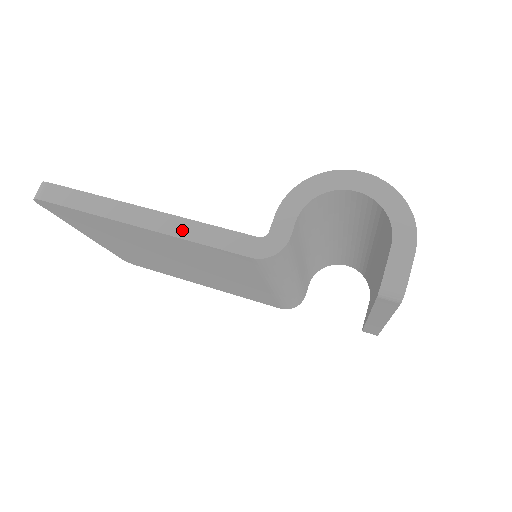
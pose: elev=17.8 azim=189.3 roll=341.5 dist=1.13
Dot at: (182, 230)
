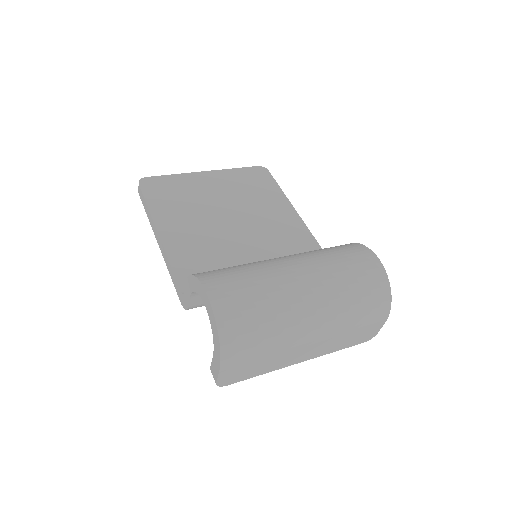
Dot at: (166, 260)
